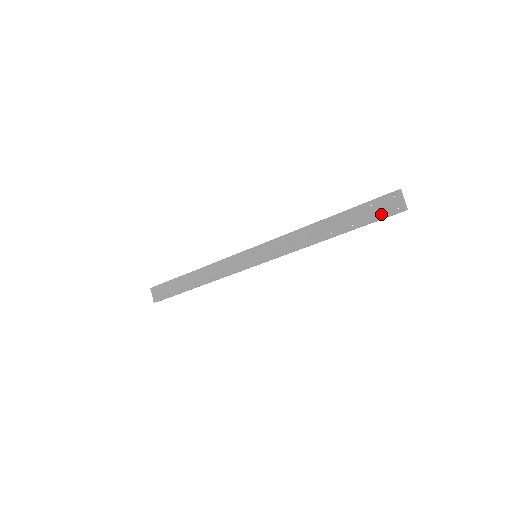
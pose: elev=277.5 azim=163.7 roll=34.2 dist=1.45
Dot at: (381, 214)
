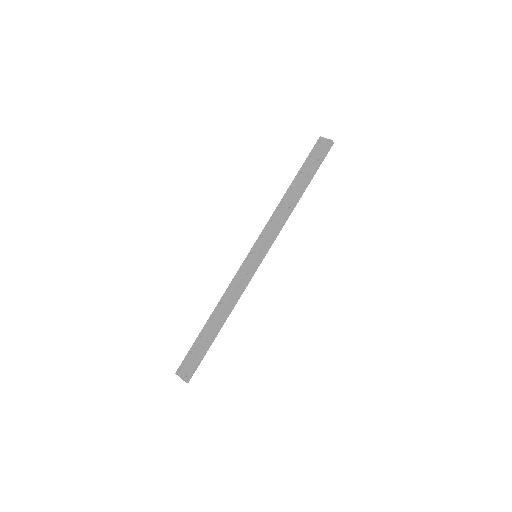
Dot at: (321, 155)
